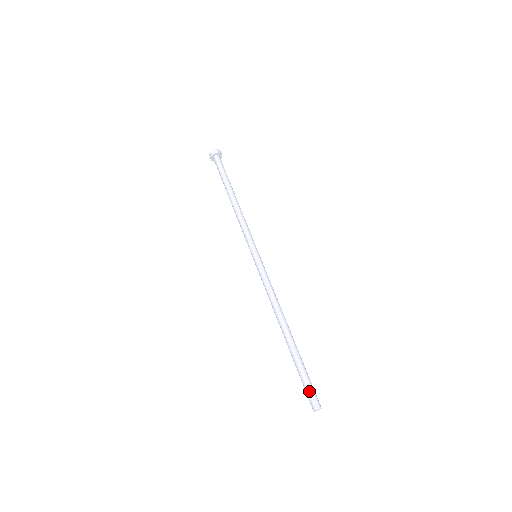
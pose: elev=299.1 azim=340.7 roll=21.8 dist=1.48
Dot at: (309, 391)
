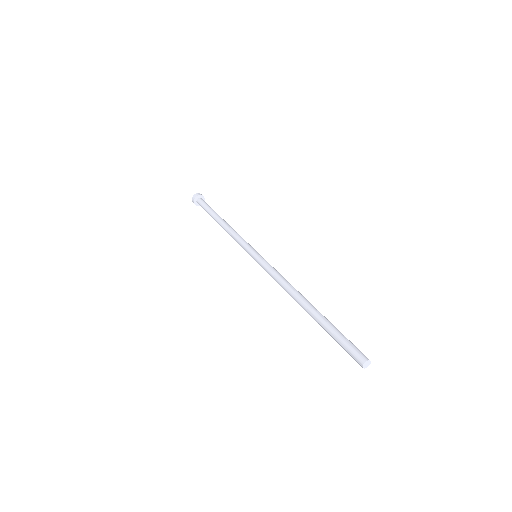
Dot at: (348, 350)
